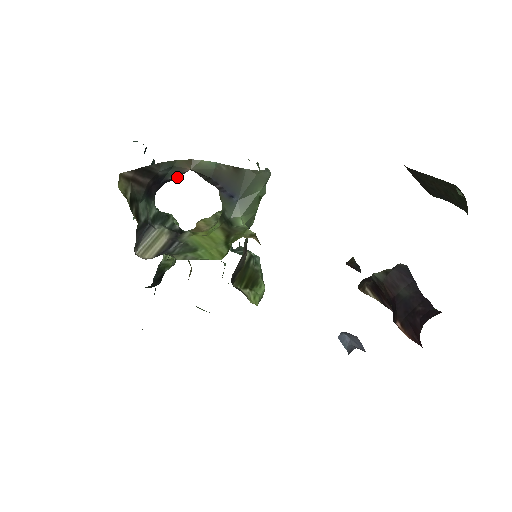
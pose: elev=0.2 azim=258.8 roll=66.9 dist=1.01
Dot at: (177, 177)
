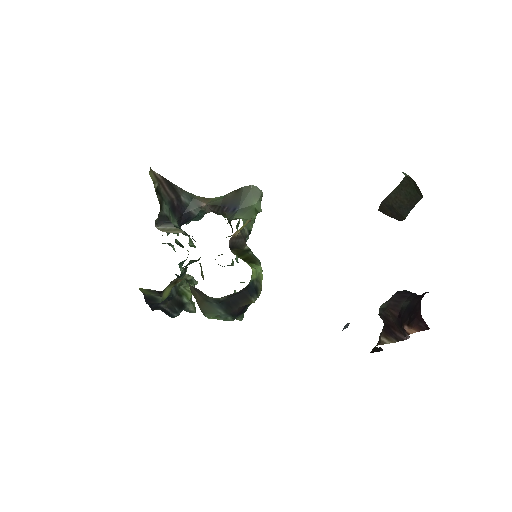
Dot at: (197, 212)
